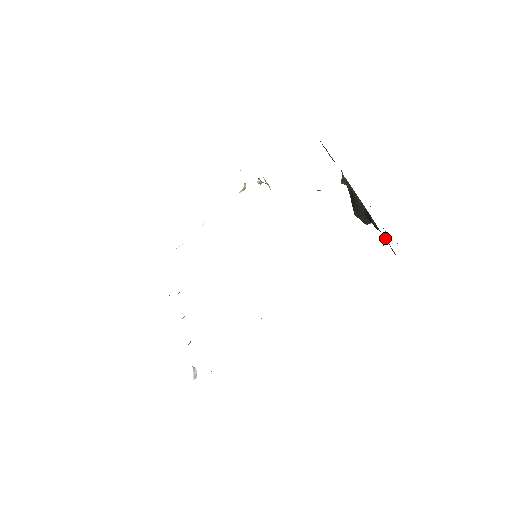
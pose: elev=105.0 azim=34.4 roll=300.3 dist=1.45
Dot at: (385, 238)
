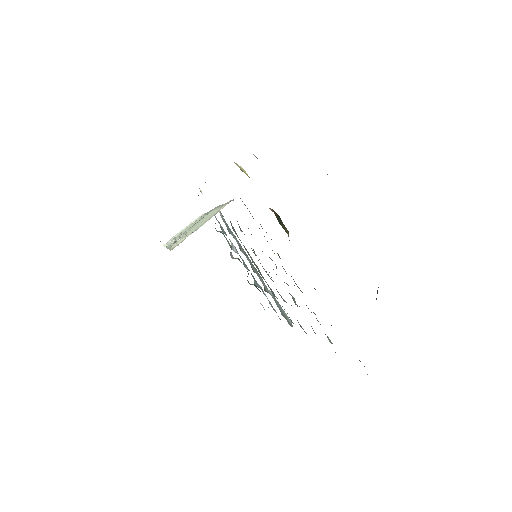
Dot at: occluded
